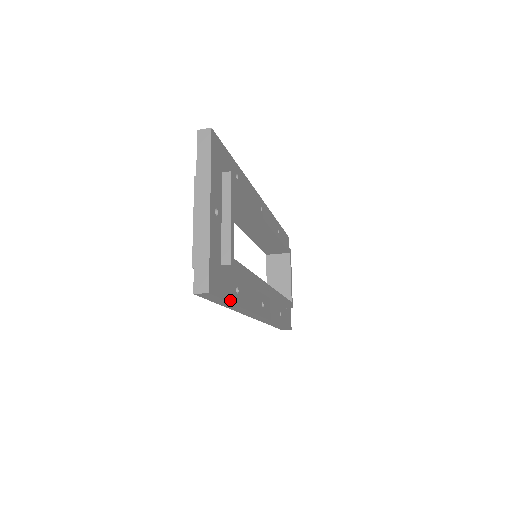
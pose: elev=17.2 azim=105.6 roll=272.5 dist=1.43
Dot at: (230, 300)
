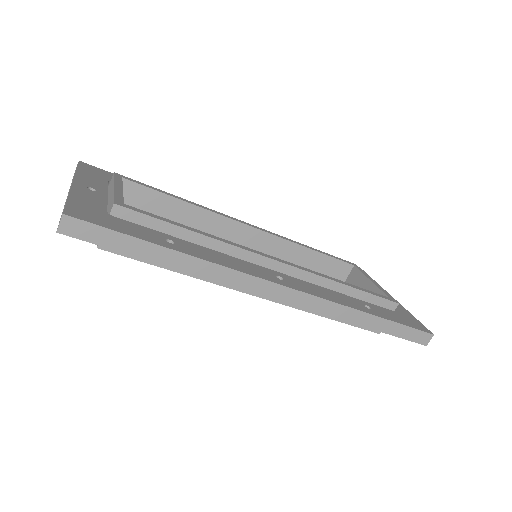
Dot at: (143, 239)
